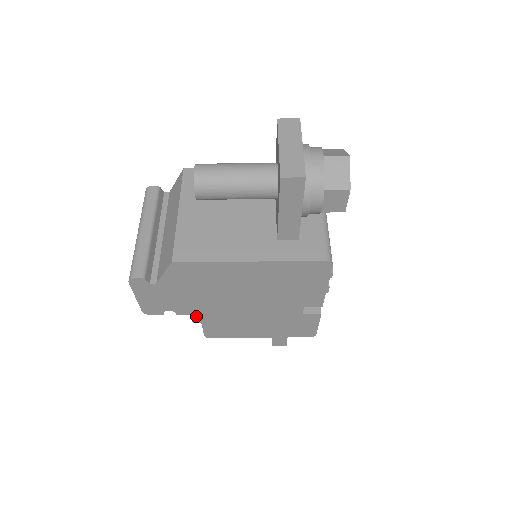
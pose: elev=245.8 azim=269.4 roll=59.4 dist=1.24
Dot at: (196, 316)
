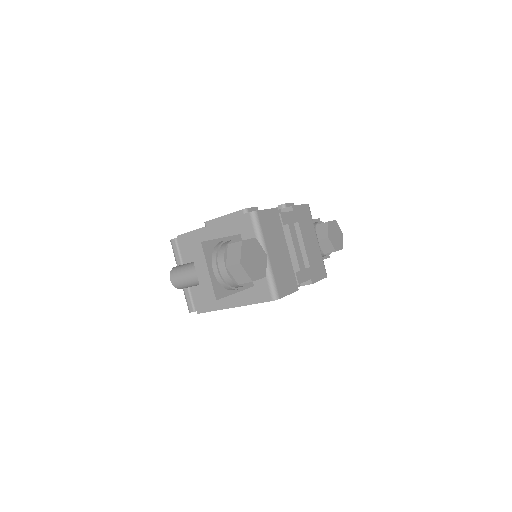
Dot at: occluded
